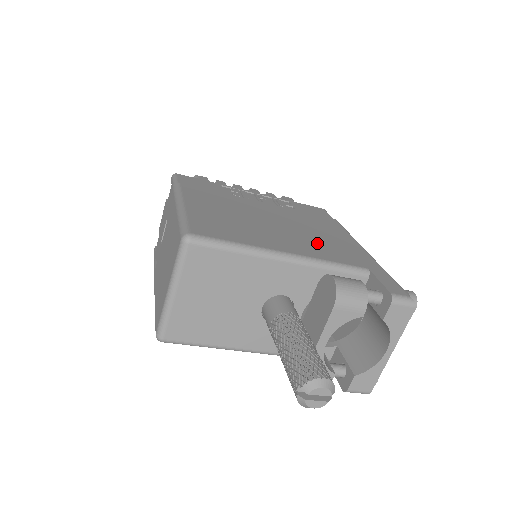
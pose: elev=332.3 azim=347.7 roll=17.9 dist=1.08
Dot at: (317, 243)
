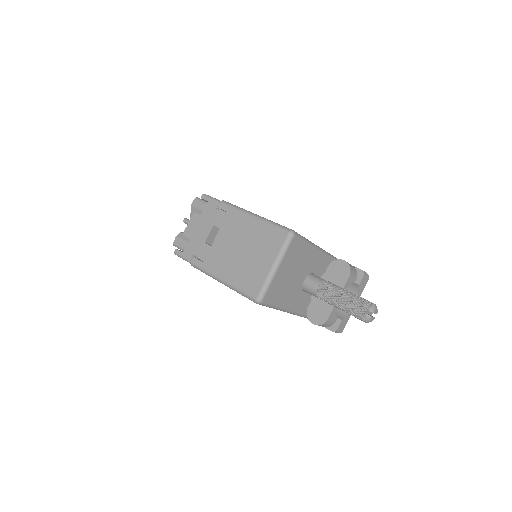
Dot at: occluded
